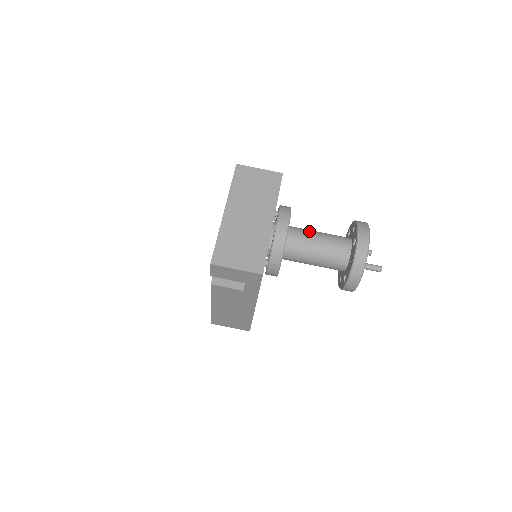
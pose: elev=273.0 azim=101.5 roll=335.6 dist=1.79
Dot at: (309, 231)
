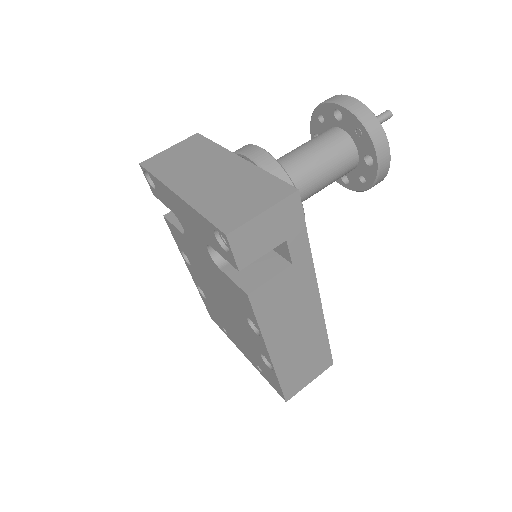
Dot at: (284, 155)
